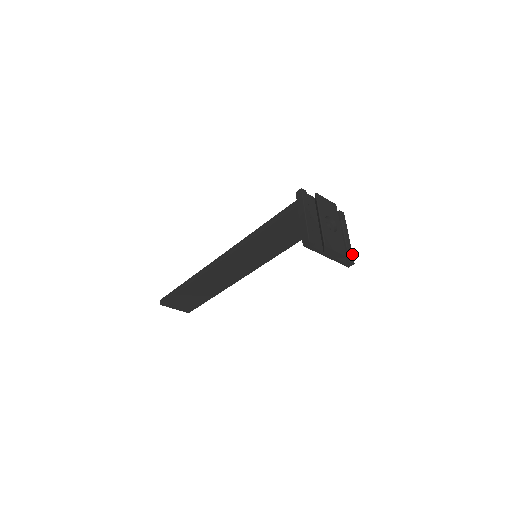
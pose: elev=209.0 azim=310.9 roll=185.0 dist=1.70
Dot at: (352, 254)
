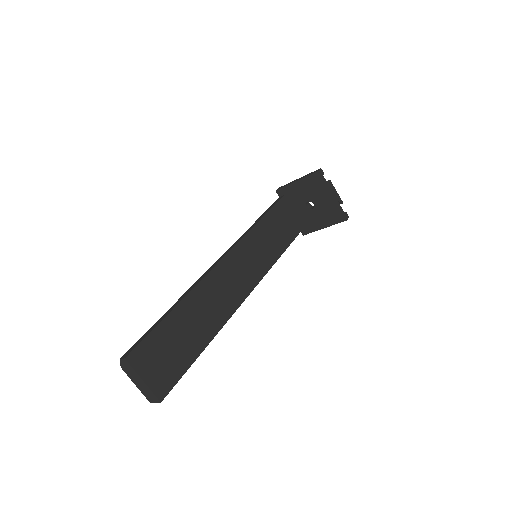
Dot at: occluded
